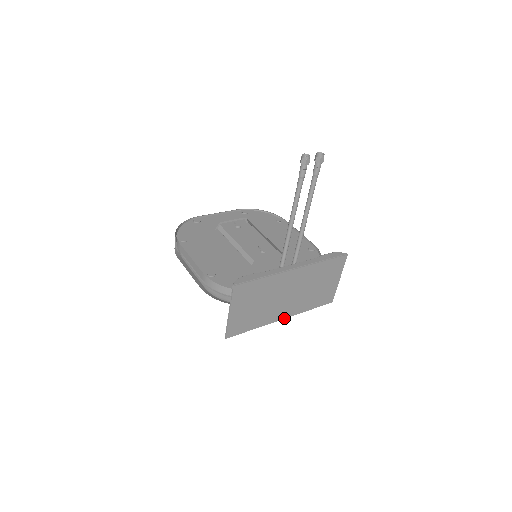
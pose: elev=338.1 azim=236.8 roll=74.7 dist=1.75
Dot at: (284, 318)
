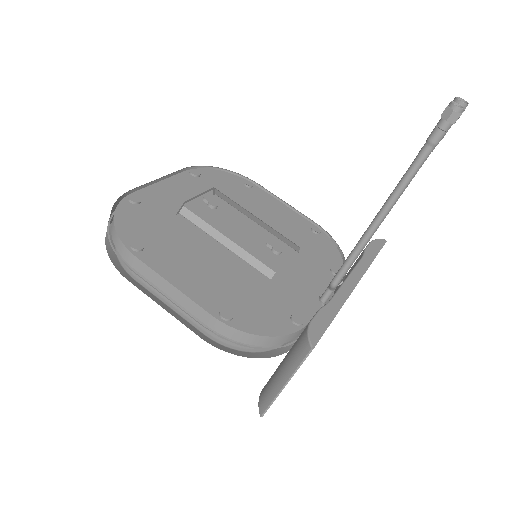
Dot at: occluded
